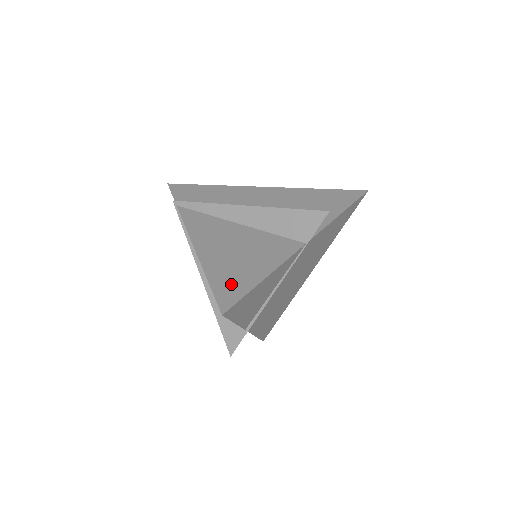
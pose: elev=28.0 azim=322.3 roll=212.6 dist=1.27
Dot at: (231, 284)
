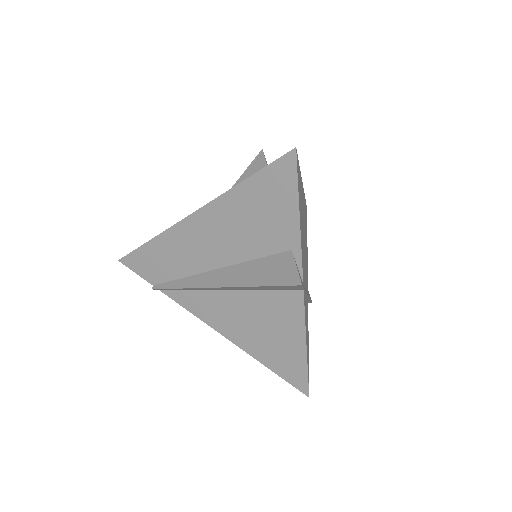
Dot at: (288, 367)
